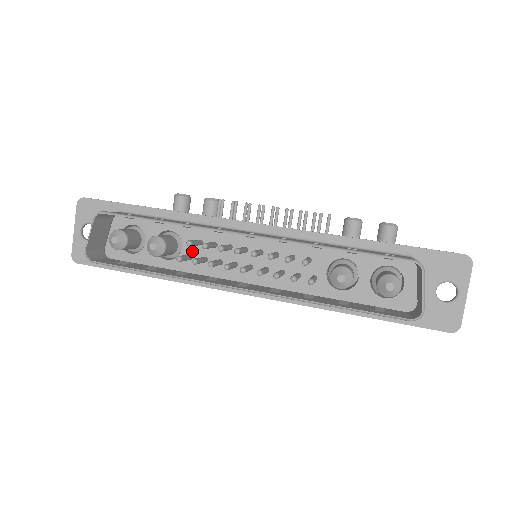
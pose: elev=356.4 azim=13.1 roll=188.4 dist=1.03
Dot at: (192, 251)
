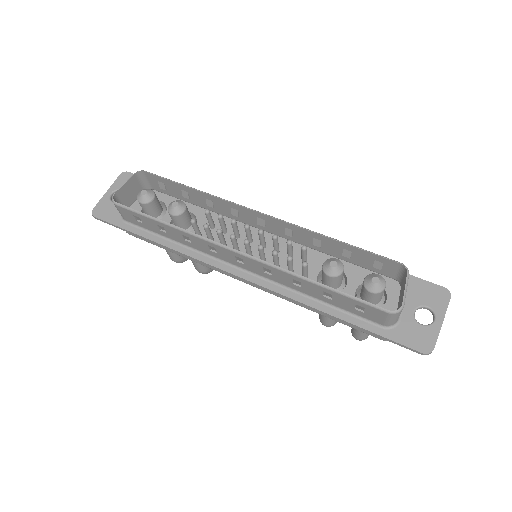
Dot at: (202, 231)
